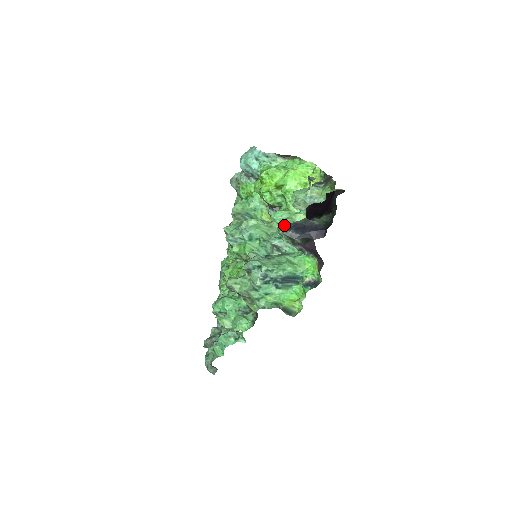
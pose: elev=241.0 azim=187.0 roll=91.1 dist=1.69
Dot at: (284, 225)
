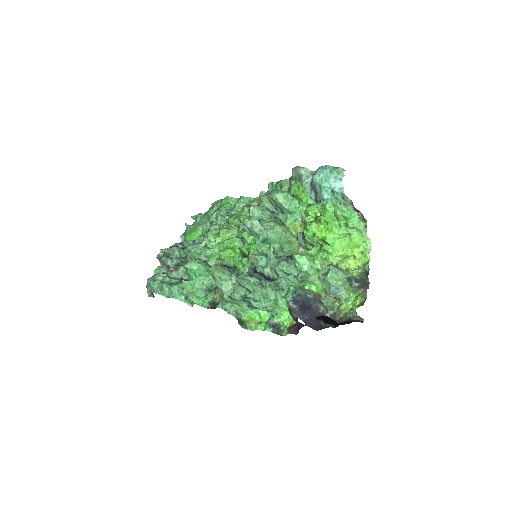
Dot at: (297, 290)
